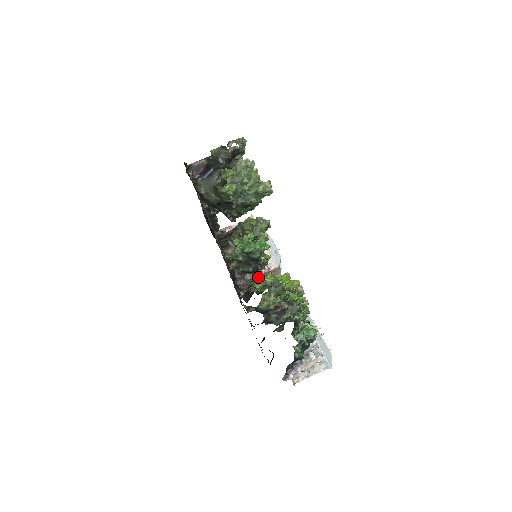
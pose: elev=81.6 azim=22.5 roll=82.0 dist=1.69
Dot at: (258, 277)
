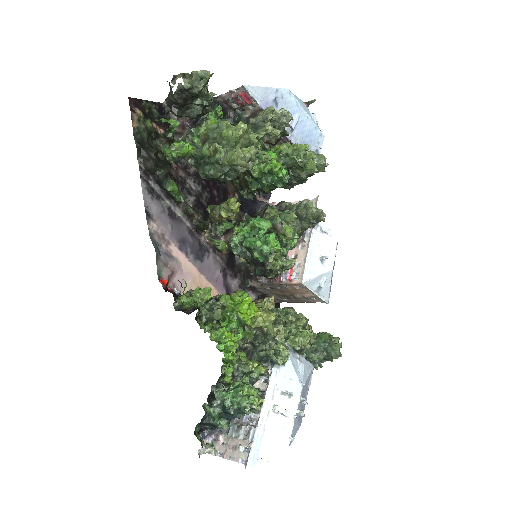
Dot at: (279, 286)
